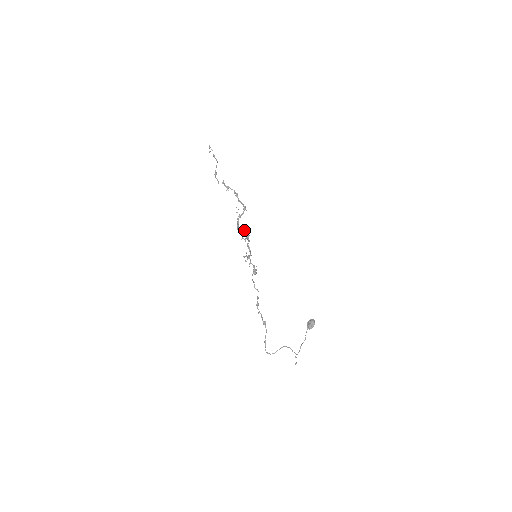
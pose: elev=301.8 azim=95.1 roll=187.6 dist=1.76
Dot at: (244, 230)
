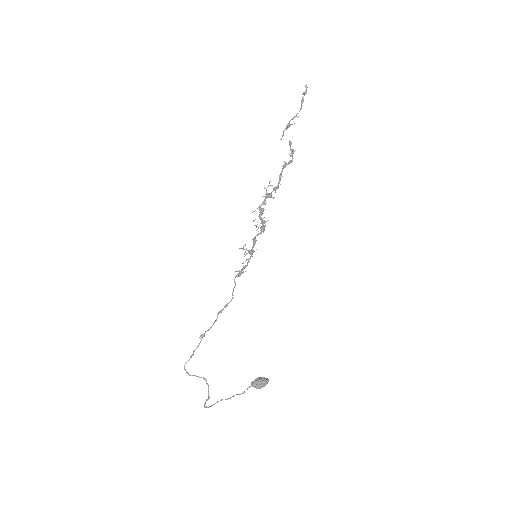
Dot at: occluded
